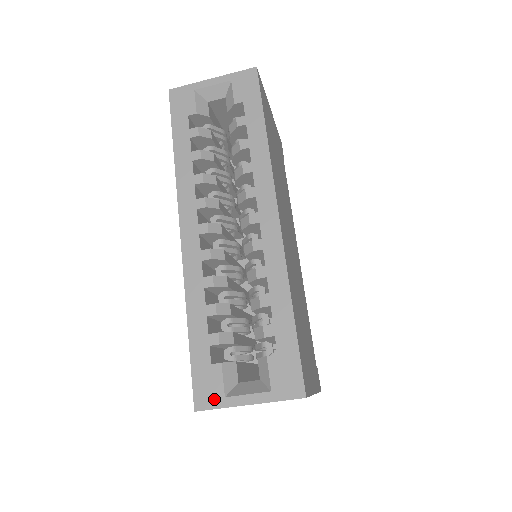
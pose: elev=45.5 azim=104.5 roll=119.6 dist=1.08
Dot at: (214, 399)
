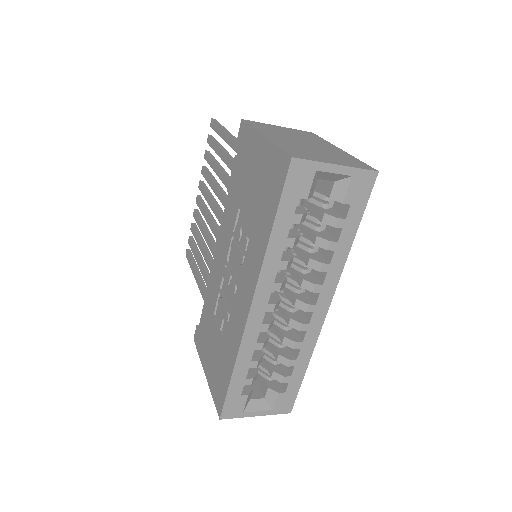
Dot at: (236, 414)
